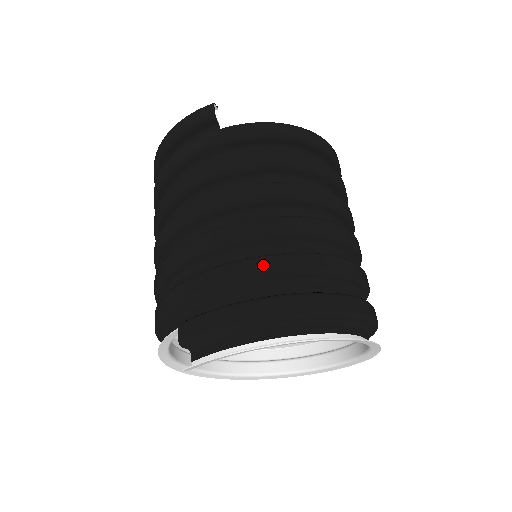
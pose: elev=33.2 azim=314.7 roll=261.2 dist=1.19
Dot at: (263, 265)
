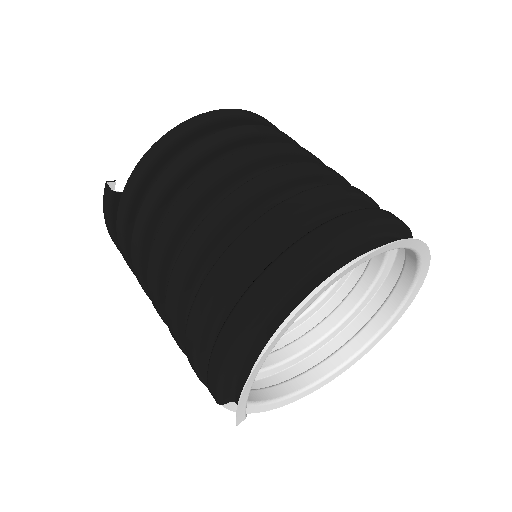
Dot at: (213, 281)
